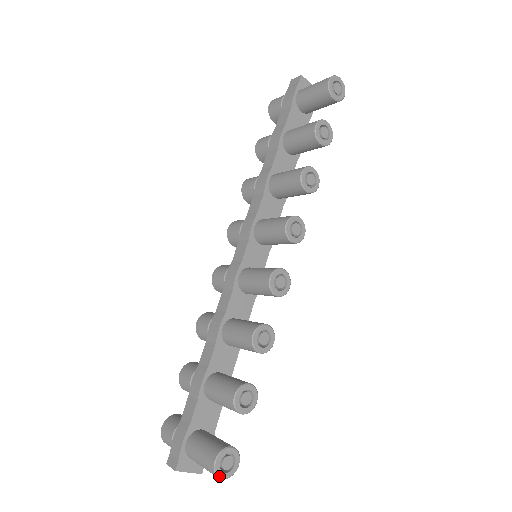
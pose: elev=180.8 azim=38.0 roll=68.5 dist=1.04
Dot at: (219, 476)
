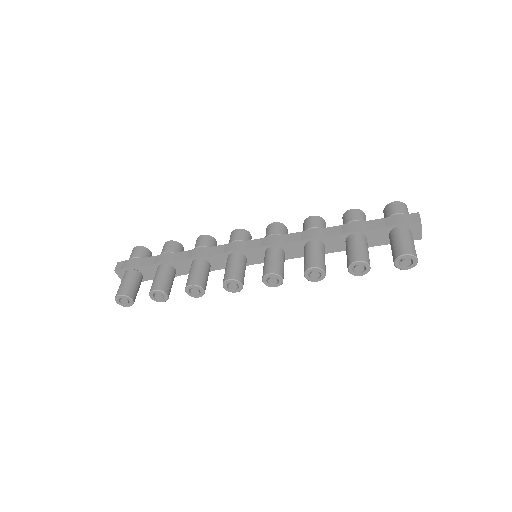
Dot at: (116, 300)
